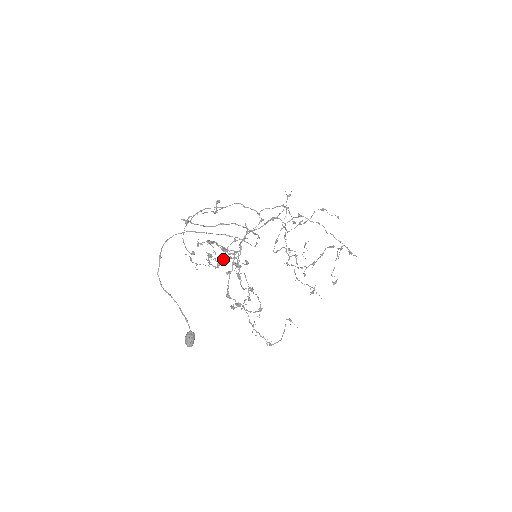
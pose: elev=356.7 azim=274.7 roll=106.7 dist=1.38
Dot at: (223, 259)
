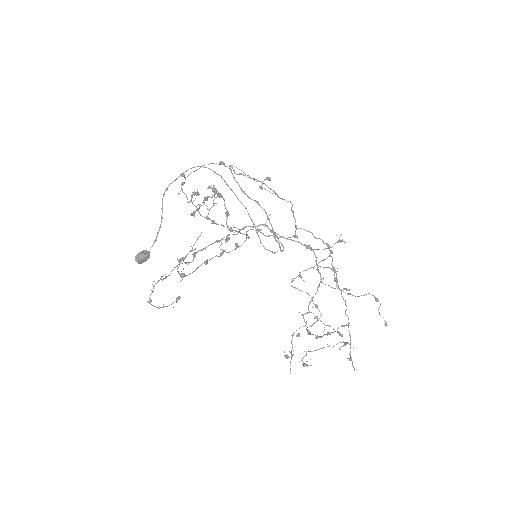
Dot at: occluded
